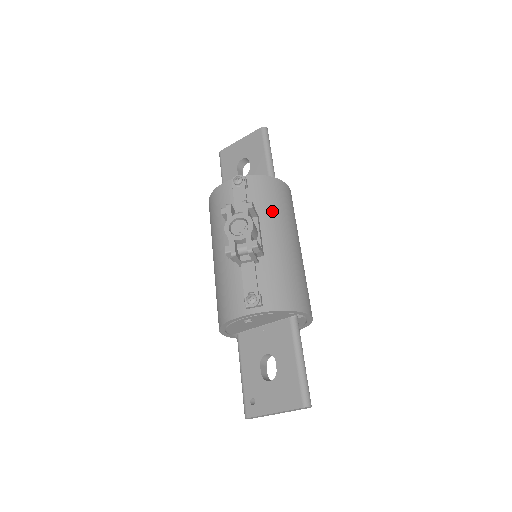
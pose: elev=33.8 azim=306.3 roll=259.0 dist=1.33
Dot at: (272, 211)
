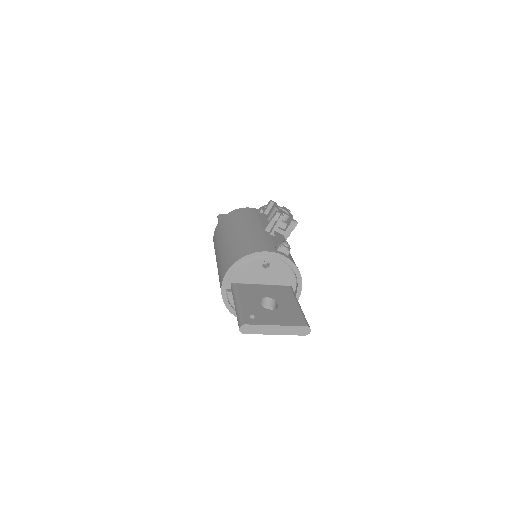
Dot at: occluded
